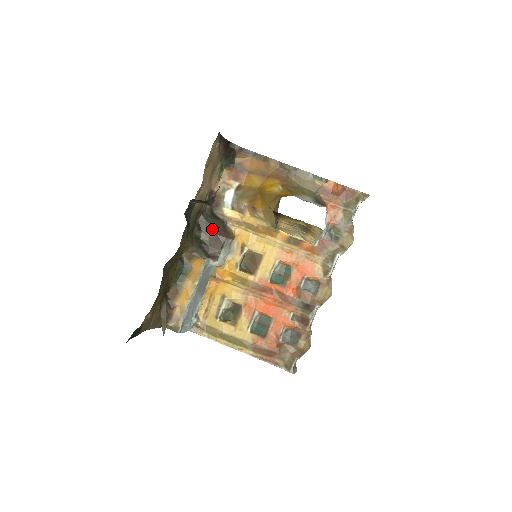
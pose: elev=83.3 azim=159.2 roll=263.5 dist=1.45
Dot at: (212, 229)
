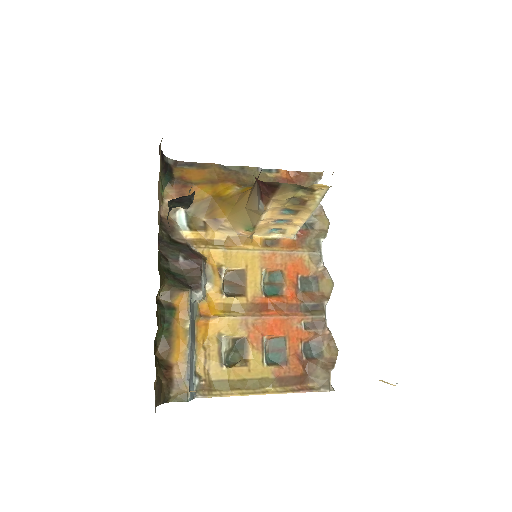
Dot at: (180, 255)
